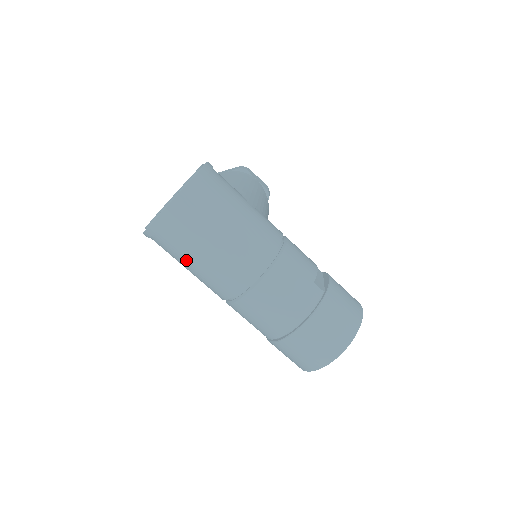
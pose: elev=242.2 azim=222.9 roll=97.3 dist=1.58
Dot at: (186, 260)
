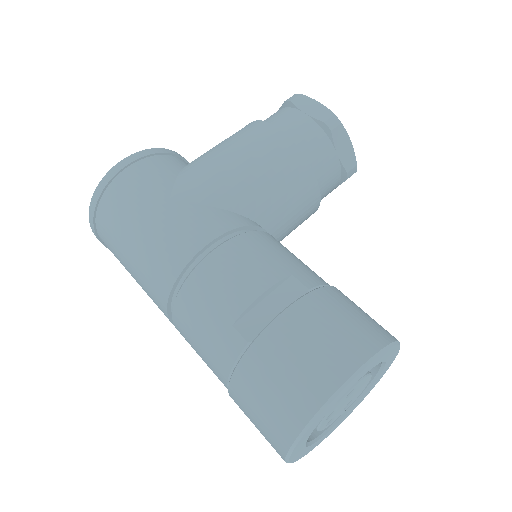
Dot at: occluded
